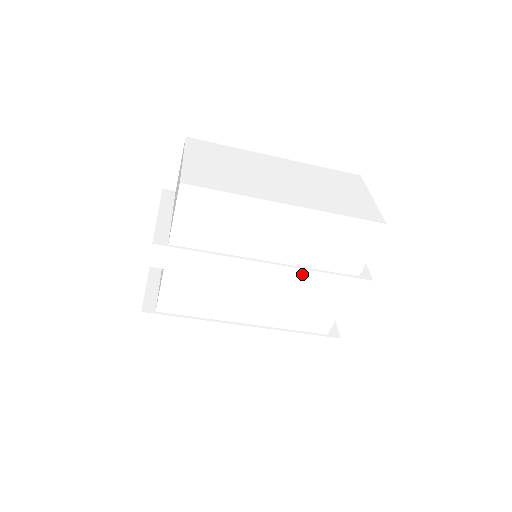
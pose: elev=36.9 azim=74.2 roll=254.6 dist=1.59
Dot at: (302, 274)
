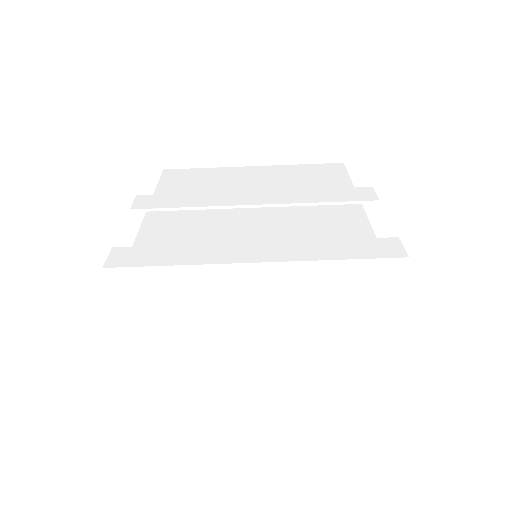
Dot at: (293, 193)
